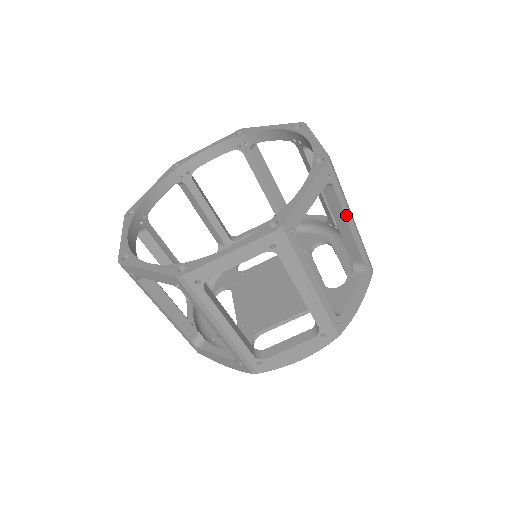
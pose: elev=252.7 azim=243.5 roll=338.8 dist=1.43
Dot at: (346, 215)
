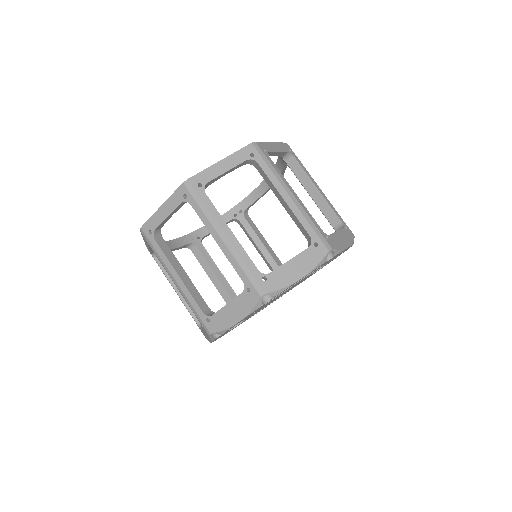
Dot at: (312, 180)
